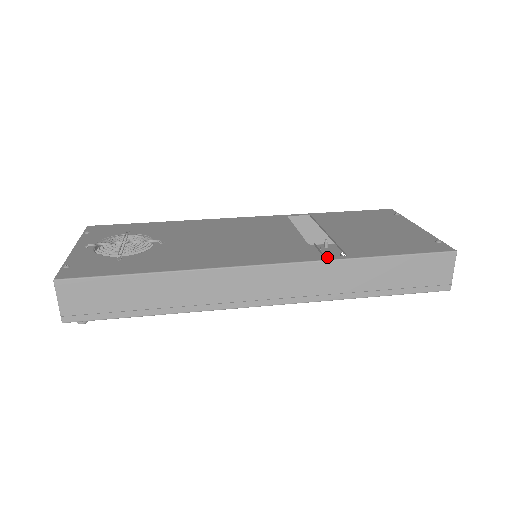
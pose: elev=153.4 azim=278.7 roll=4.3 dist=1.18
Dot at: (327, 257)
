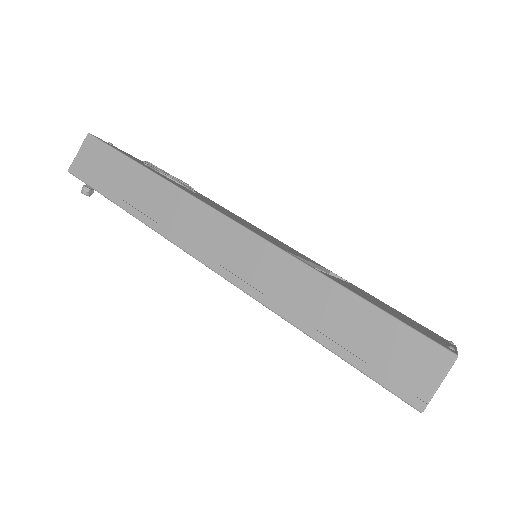
Dot at: occluded
